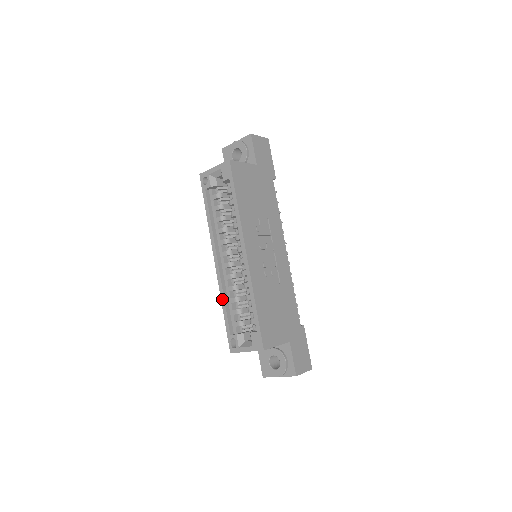
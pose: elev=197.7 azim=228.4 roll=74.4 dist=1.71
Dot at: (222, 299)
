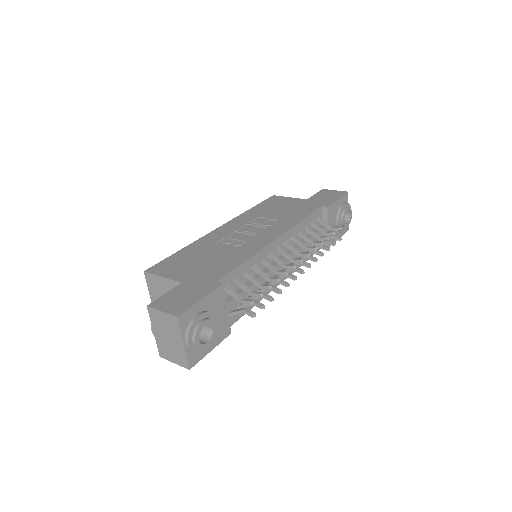
Dot at: occluded
